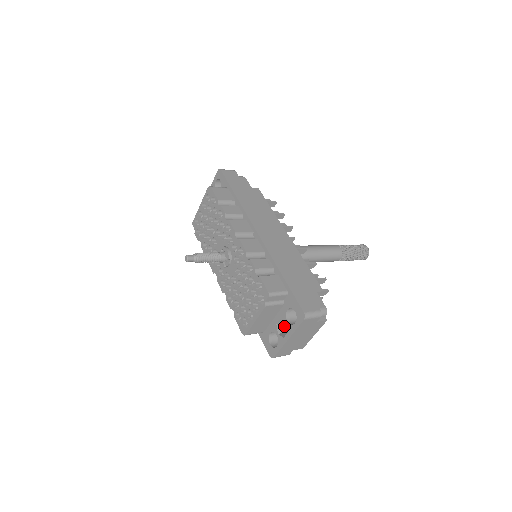
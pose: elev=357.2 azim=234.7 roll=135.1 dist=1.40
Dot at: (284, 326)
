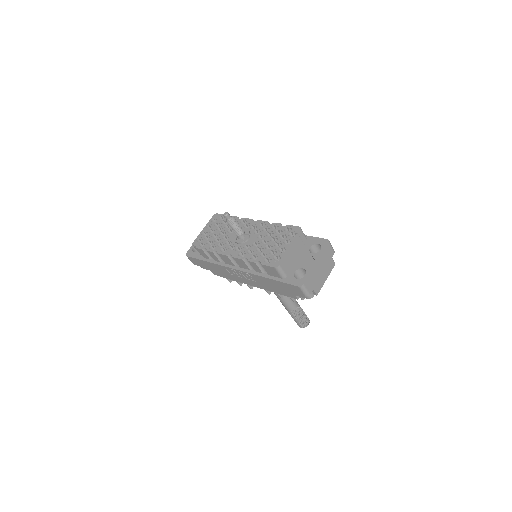
Dot at: occluded
